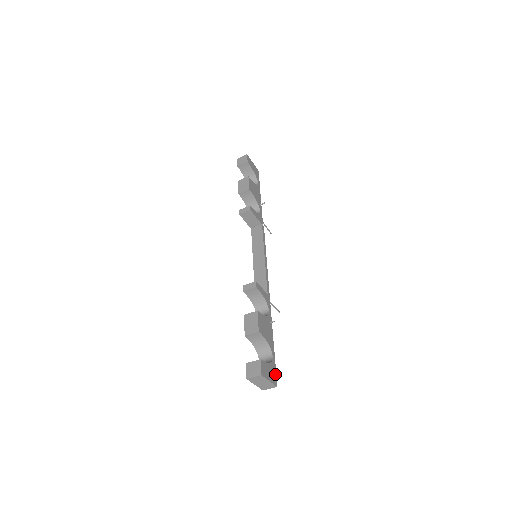
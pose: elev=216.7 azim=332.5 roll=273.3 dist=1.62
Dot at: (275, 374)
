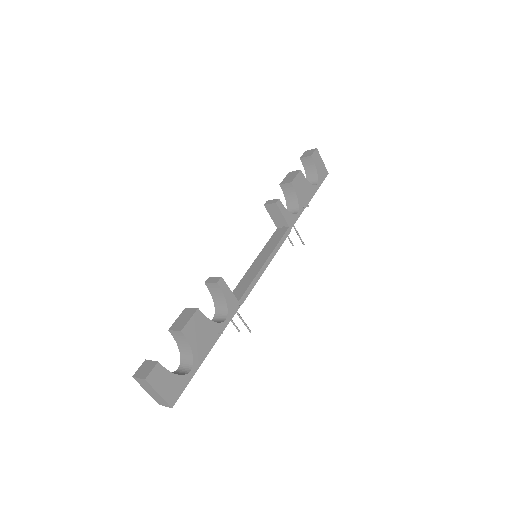
Dot at: (179, 392)
